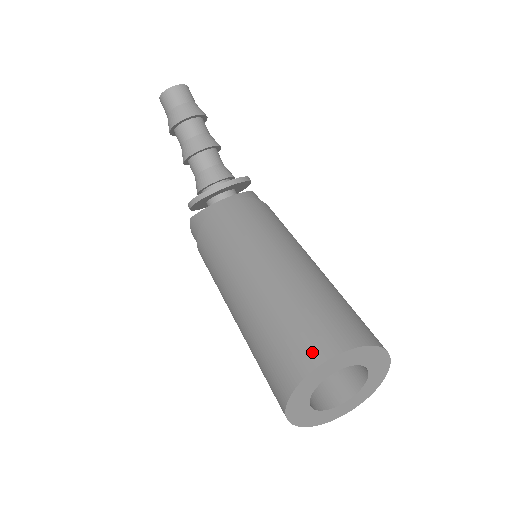
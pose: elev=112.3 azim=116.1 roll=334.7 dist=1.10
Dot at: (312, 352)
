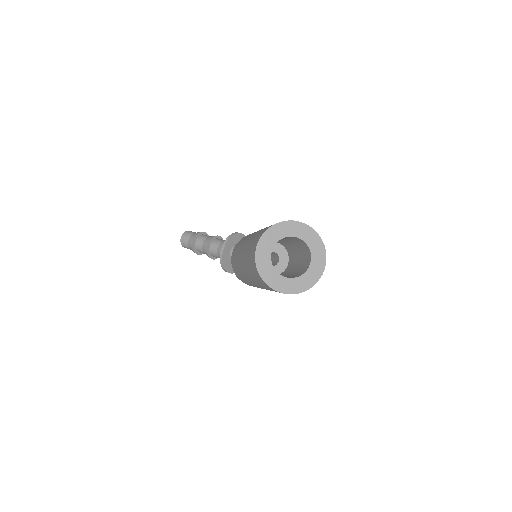
Dot at: (253, 254)
